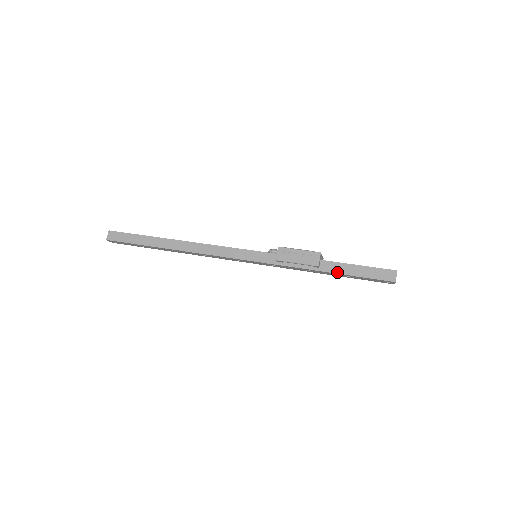
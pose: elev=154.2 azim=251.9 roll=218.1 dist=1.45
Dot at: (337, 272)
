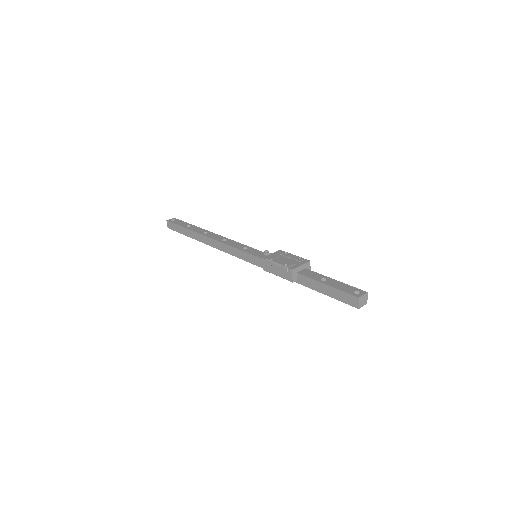
Dot at: (311, 288)
